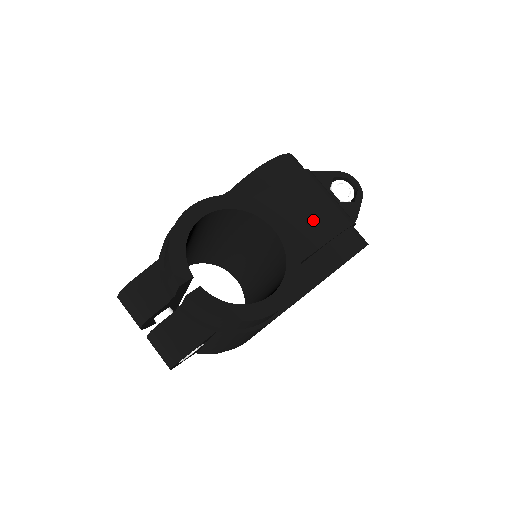
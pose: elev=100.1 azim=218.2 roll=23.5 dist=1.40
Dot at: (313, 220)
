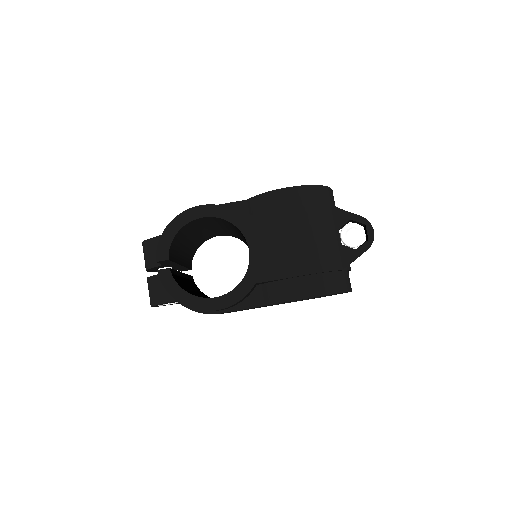
Dot at: (288, 254)
